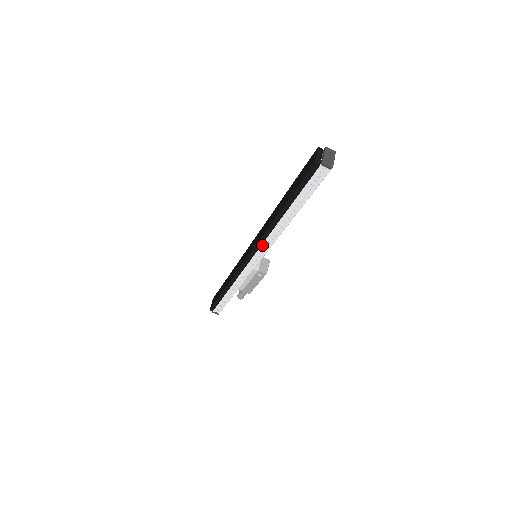
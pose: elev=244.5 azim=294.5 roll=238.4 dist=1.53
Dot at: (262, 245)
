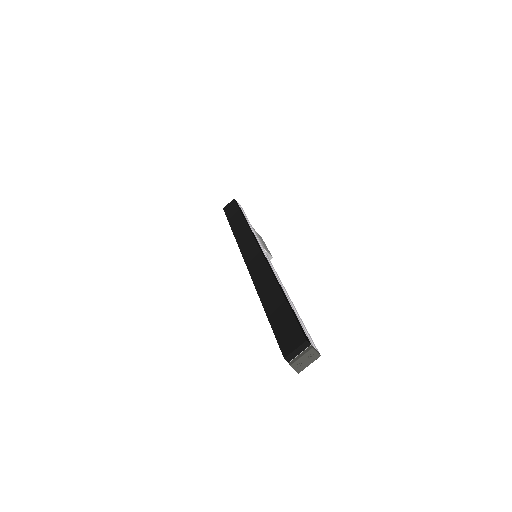
Dot at: occluded
